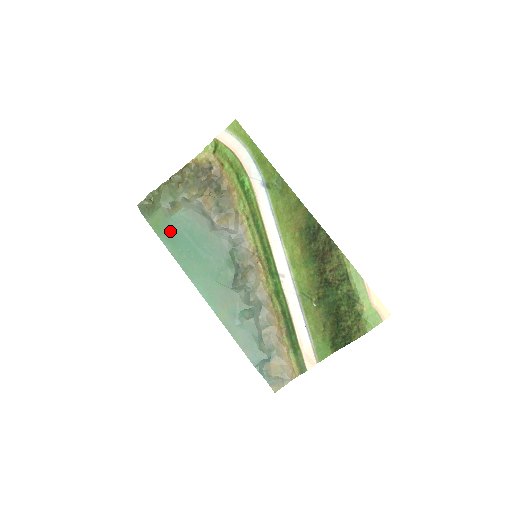
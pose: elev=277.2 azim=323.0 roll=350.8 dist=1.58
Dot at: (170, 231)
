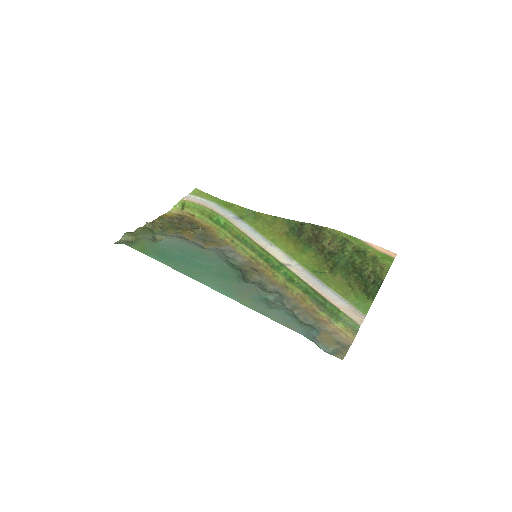
Dot at: (160, 251)
